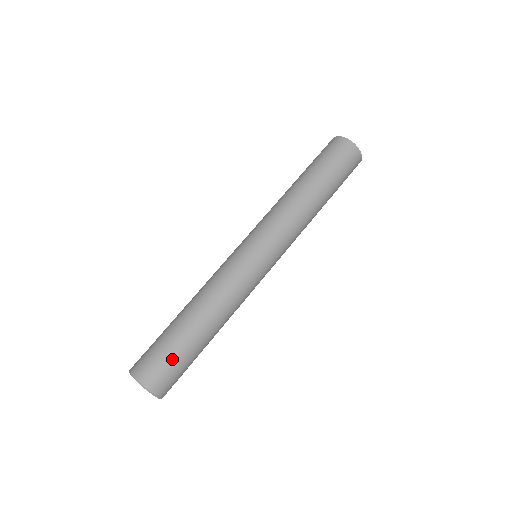
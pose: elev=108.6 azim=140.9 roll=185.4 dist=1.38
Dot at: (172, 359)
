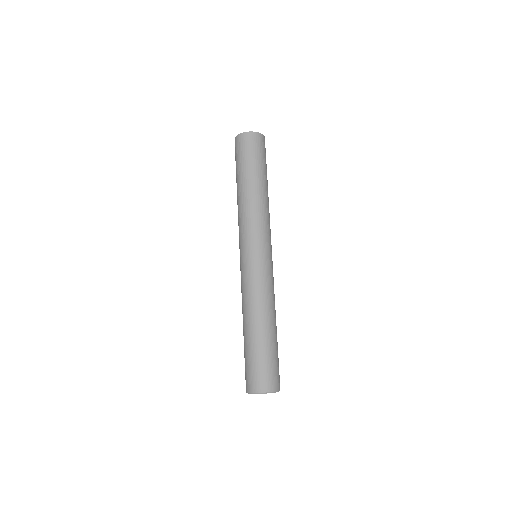
Dot at: (252, 363)
